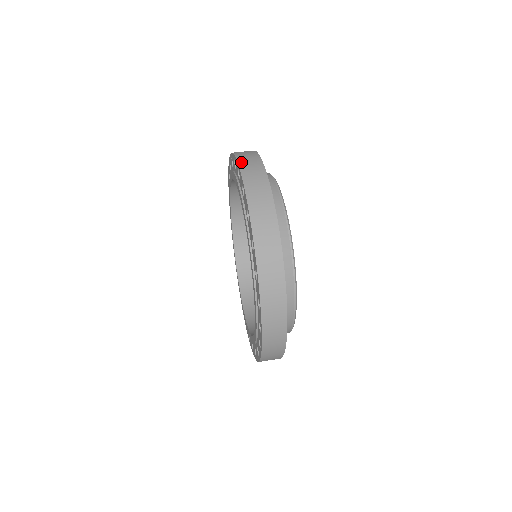
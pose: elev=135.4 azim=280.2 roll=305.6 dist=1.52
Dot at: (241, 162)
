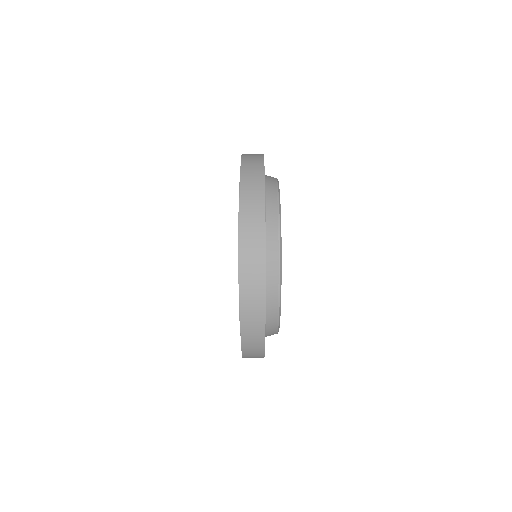
Dot at: (243, 176)
